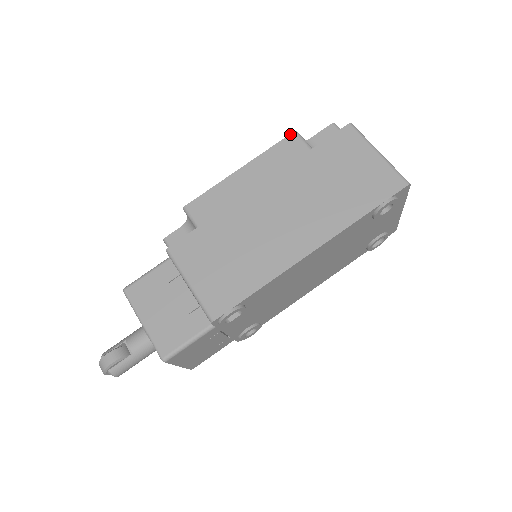
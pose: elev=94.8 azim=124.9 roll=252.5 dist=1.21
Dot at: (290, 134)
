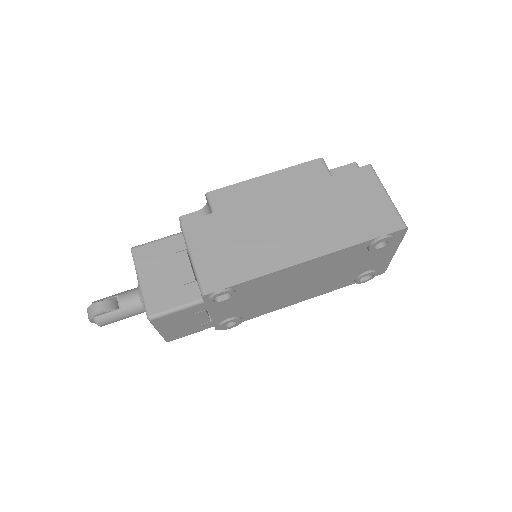
Dot at: (316, 159)
